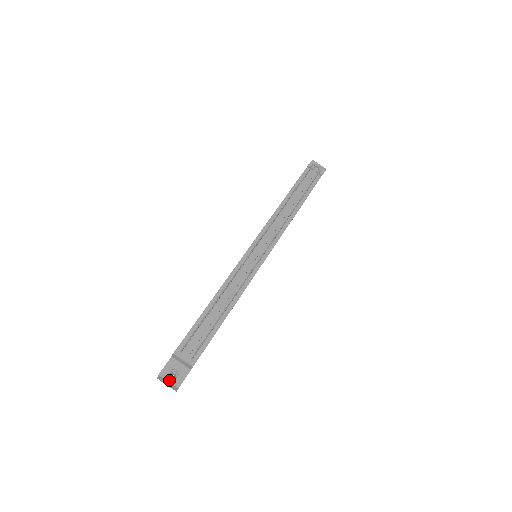
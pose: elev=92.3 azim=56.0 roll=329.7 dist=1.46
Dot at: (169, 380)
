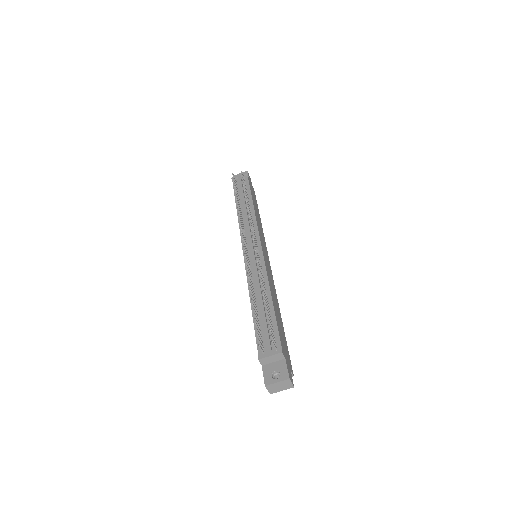
Dot at: (276, 381)
